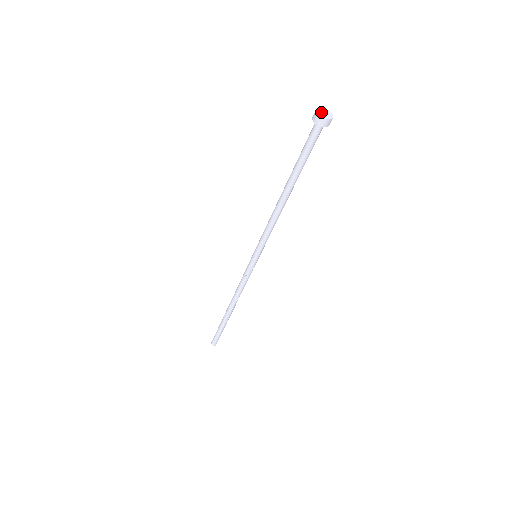
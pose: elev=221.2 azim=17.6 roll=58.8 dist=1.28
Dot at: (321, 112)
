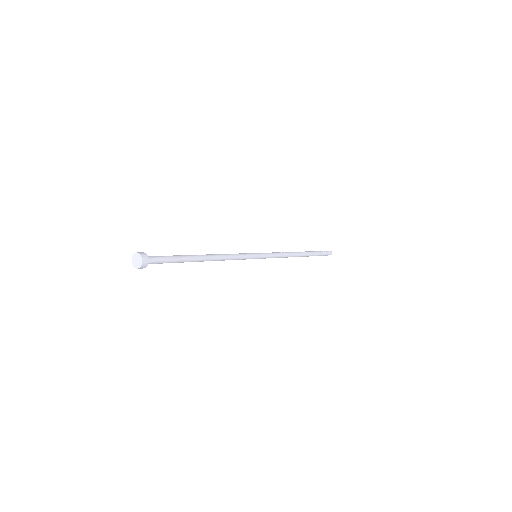
Dot at: (135, 258)
